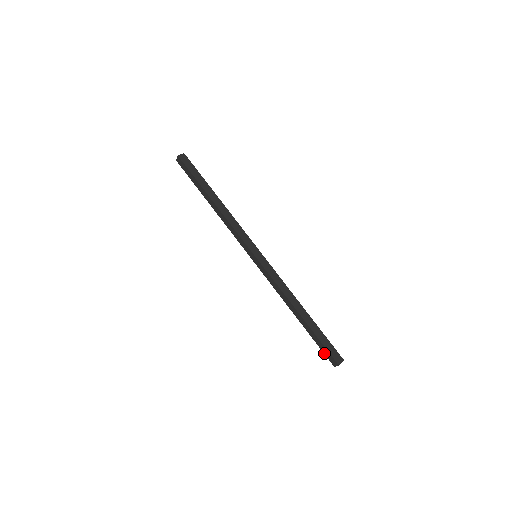
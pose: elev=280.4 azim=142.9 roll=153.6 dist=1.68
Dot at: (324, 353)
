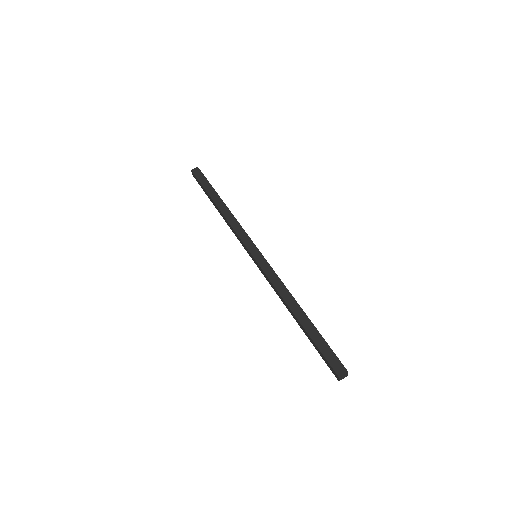
Dot at: (326, 363)
